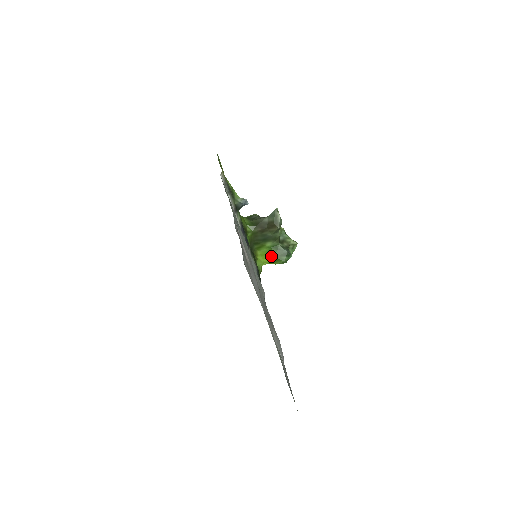
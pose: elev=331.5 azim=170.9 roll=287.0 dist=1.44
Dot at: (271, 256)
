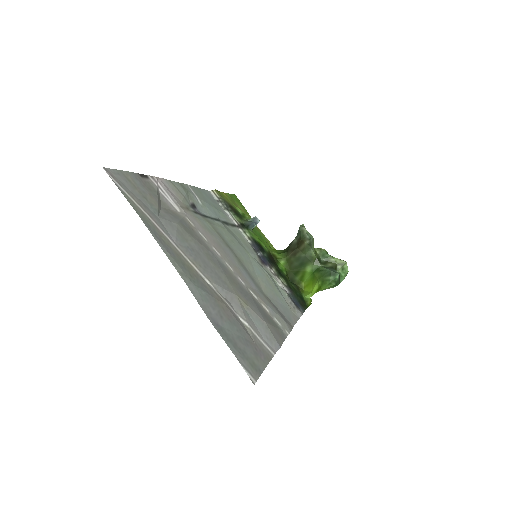
Dot at: (315, 281)
